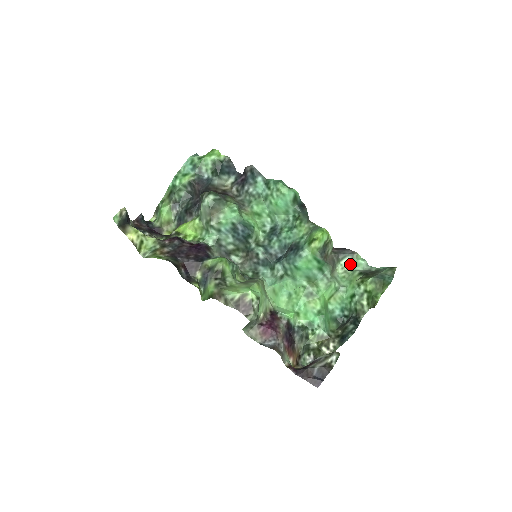
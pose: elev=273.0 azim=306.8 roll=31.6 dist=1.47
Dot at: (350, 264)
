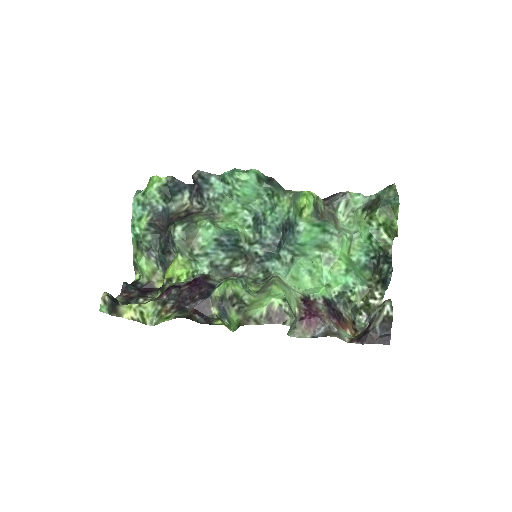
Dot at: (348, 206)
